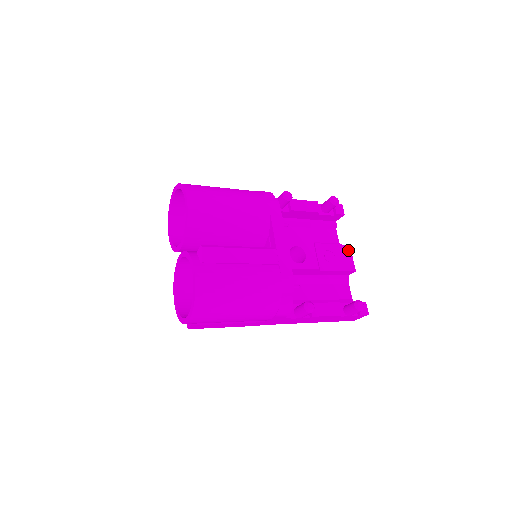
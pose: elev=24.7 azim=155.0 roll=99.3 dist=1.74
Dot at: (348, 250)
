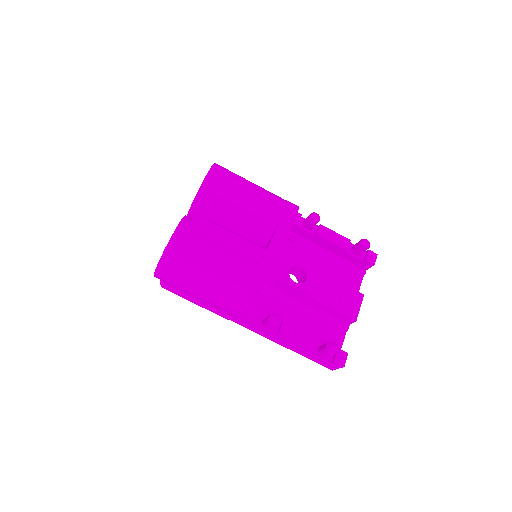
Dot at: (359, 298)
